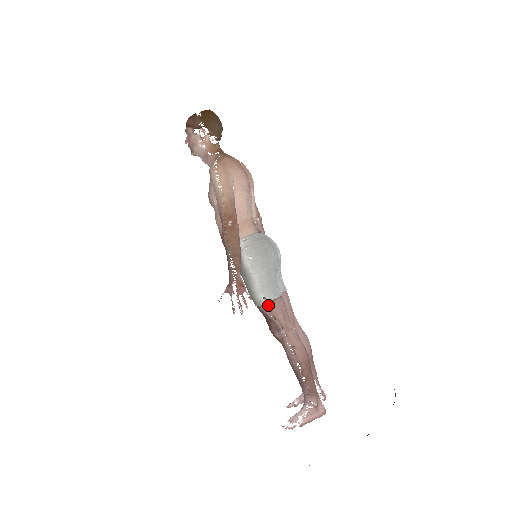
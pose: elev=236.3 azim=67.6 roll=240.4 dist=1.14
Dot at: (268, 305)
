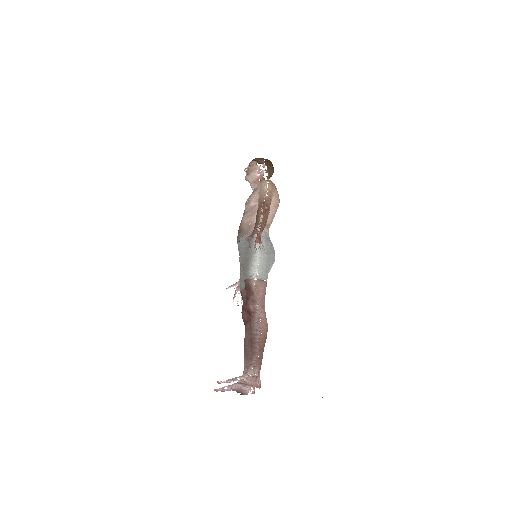
Dot at: (257, 281)
